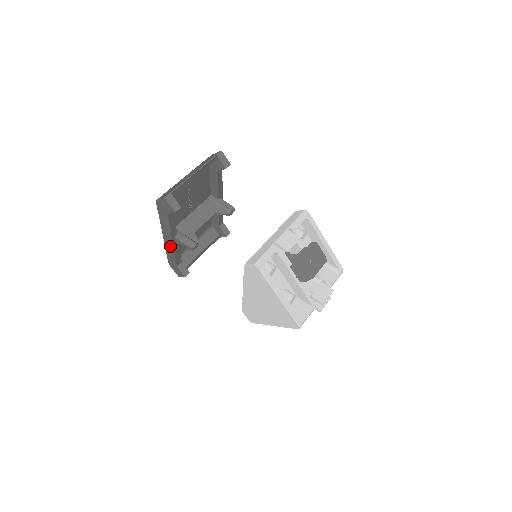
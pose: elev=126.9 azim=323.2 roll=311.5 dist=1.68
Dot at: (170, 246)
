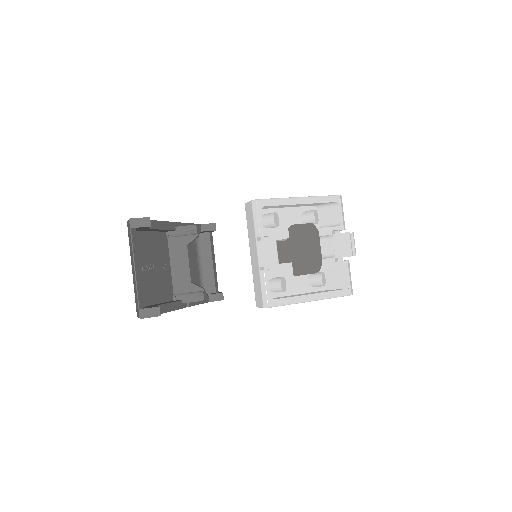
Dot at: occluded
